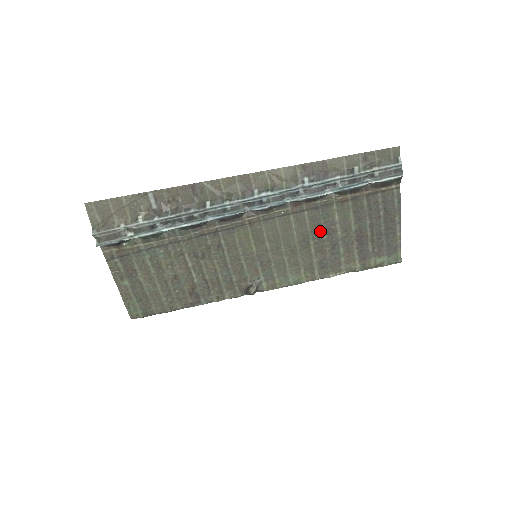
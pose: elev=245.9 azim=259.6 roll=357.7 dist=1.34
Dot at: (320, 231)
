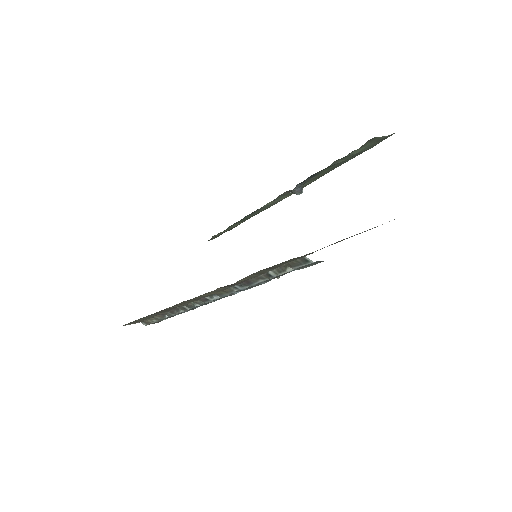
Dot at: occluded
